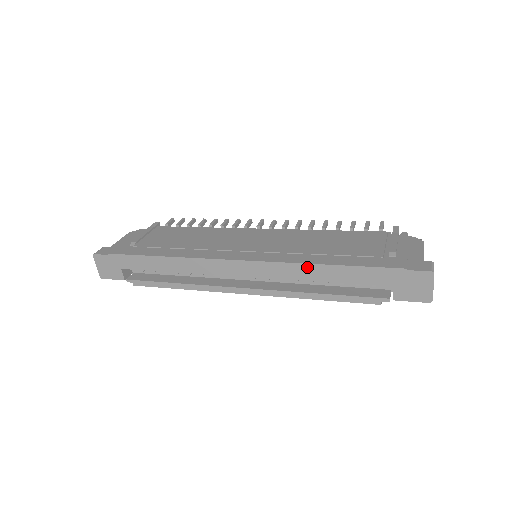
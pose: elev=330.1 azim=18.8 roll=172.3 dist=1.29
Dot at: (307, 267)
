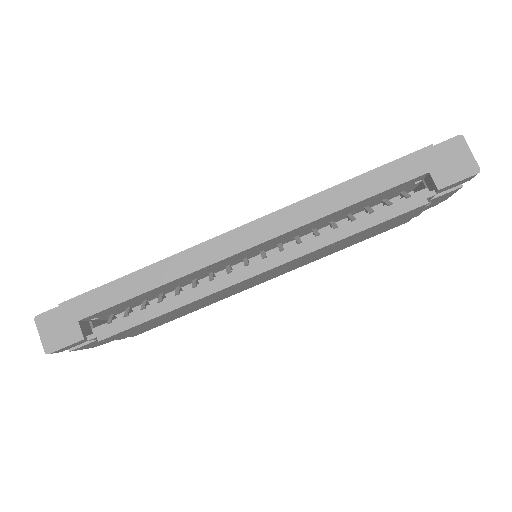
Dot at: (324, 195)
